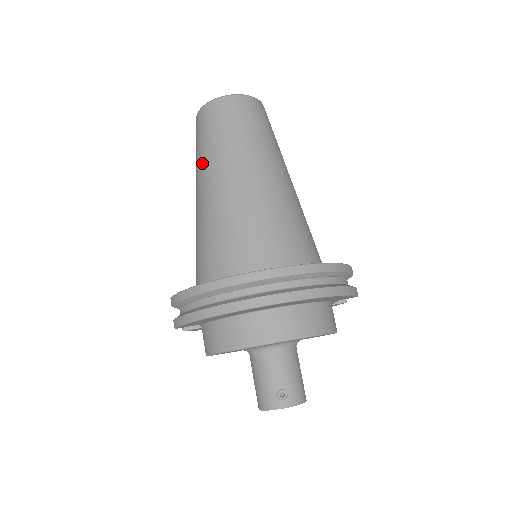
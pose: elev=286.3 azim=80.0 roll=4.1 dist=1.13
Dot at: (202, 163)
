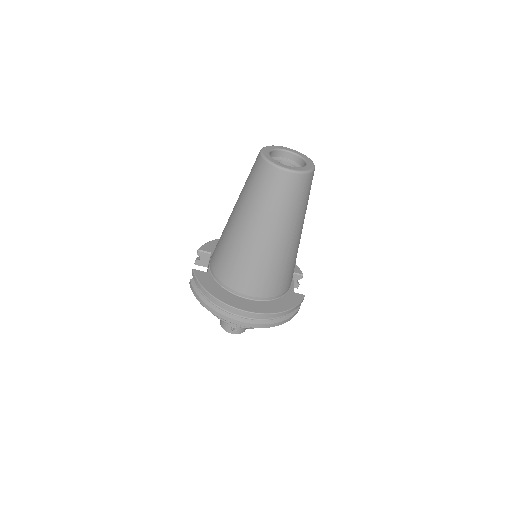
Dot at: (246, 204)
